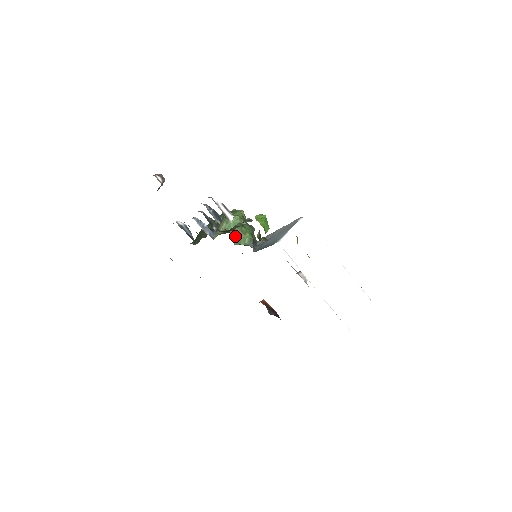
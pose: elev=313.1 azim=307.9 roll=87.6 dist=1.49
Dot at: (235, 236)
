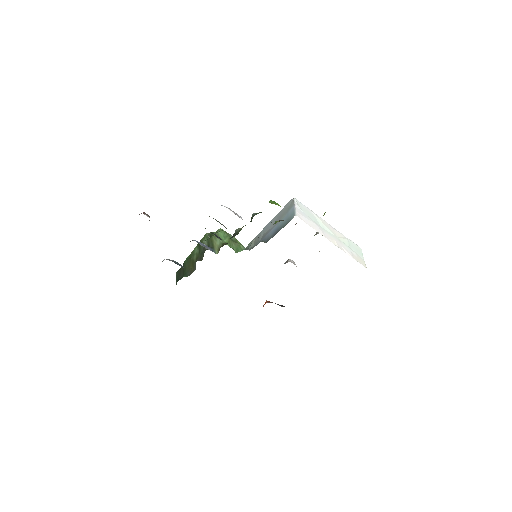
Dot at: (231, 246)
